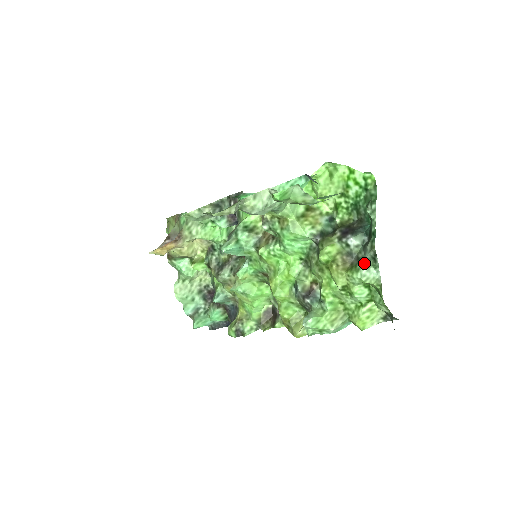
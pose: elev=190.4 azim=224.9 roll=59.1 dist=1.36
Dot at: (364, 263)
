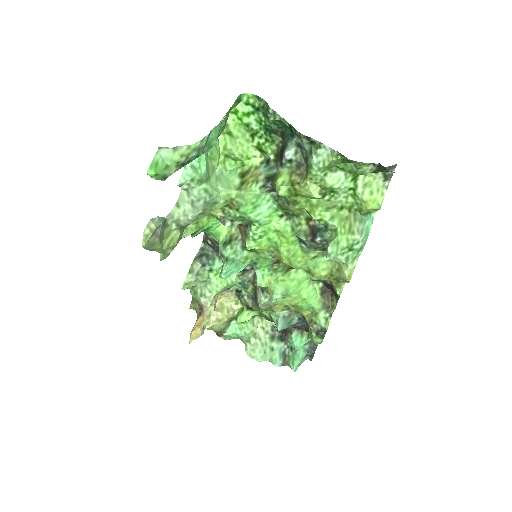
Dot at: (309, 155)
